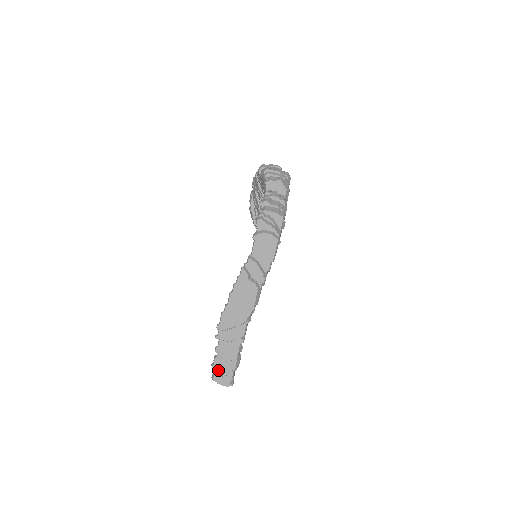
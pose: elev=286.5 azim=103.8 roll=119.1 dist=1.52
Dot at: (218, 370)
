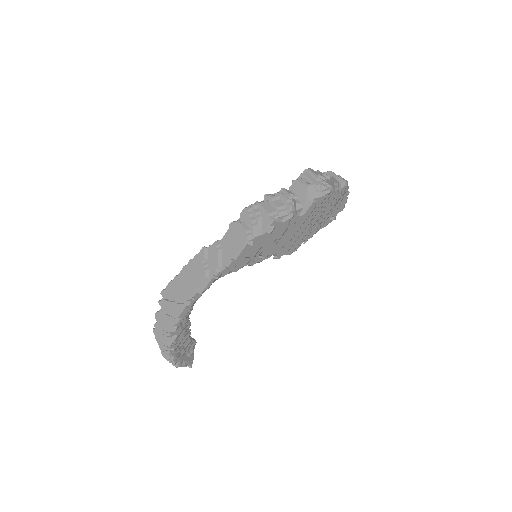
Dot at: occluded
